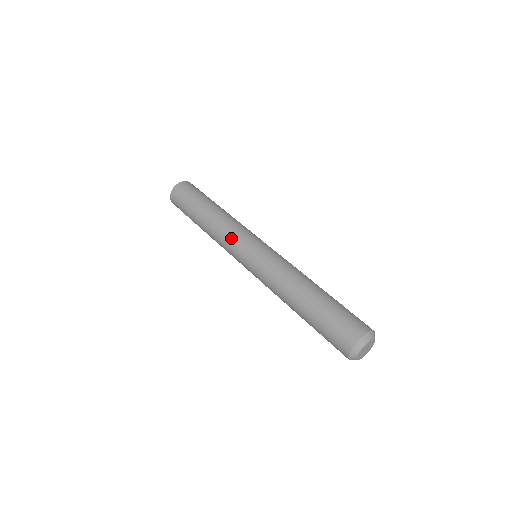
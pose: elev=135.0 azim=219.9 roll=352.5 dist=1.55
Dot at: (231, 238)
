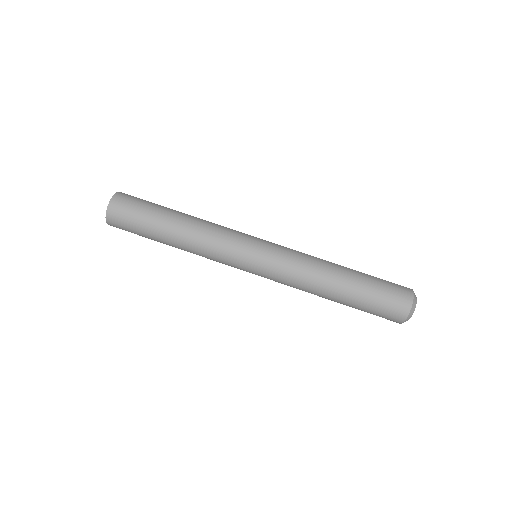
Dot at: (224, 253)
